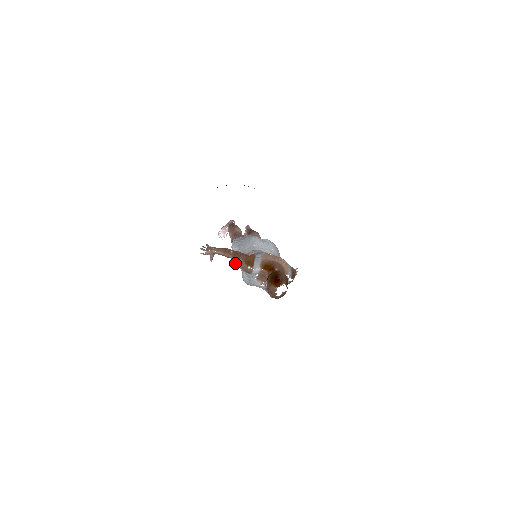
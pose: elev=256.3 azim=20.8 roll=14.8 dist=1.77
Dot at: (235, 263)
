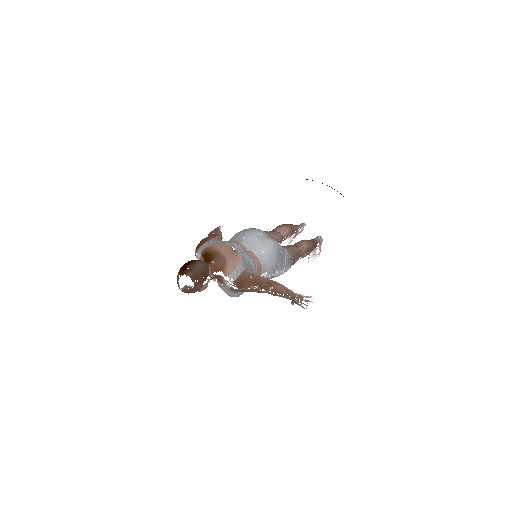
Dot at: occluded
